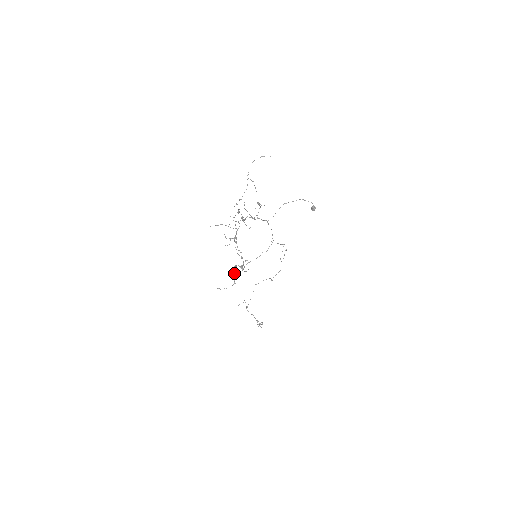
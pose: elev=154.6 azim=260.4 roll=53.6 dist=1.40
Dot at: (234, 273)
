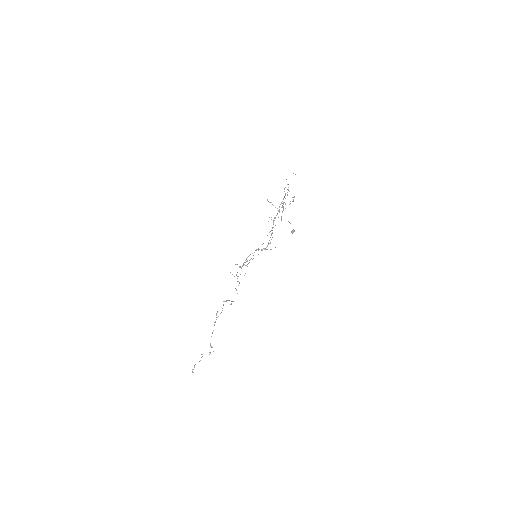
Dot at: (246, 261)
